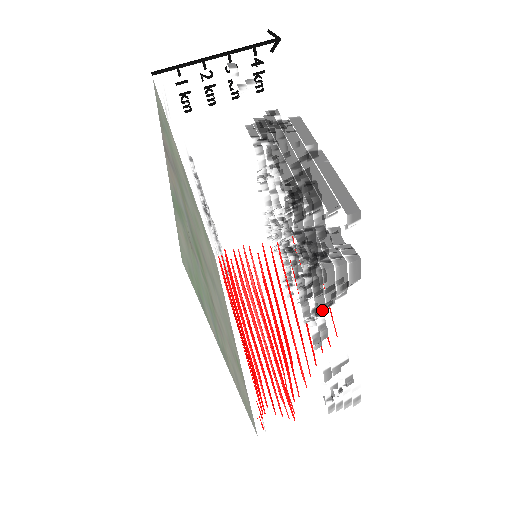
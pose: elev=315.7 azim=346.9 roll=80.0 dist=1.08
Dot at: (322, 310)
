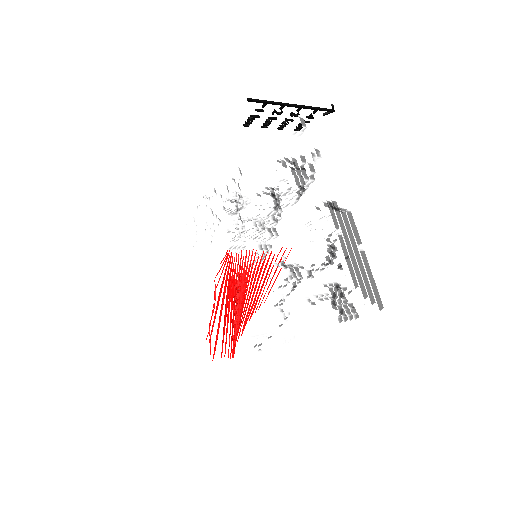
Dot at: occluded
